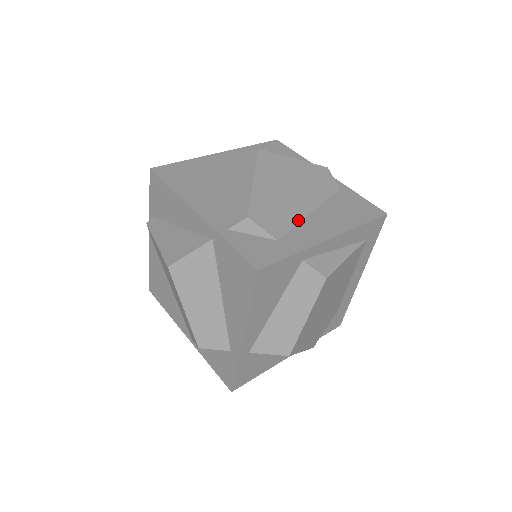
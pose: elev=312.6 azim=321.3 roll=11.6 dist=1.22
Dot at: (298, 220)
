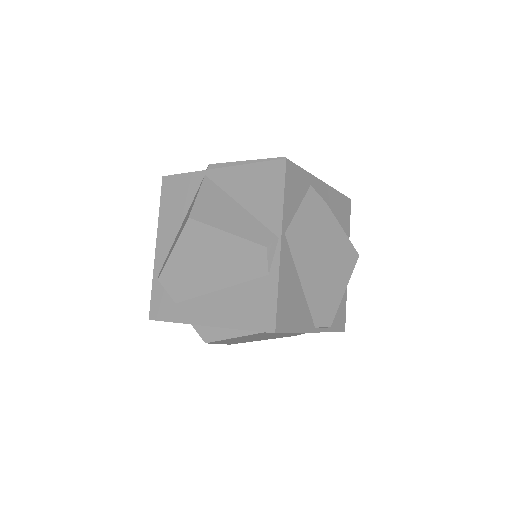
Dot at: (201, 293)
